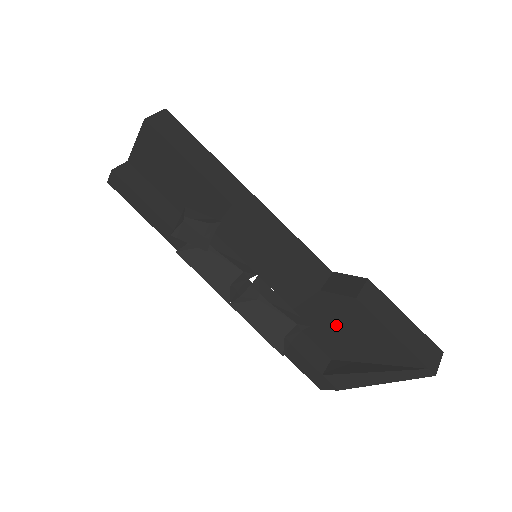
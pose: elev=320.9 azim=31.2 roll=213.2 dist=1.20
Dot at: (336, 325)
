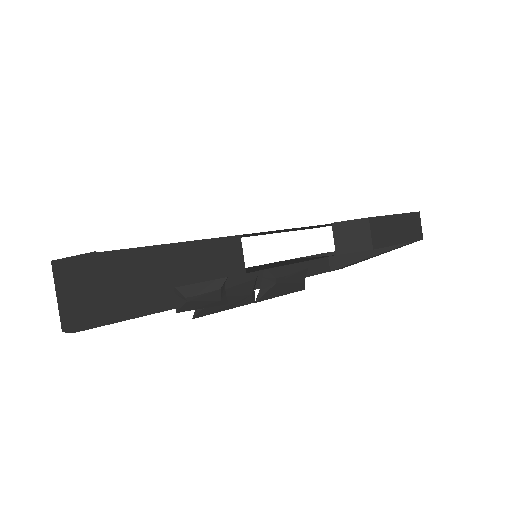
Dot at: occluded
